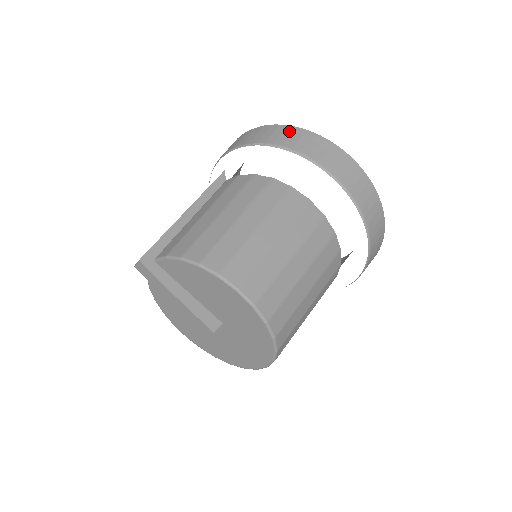
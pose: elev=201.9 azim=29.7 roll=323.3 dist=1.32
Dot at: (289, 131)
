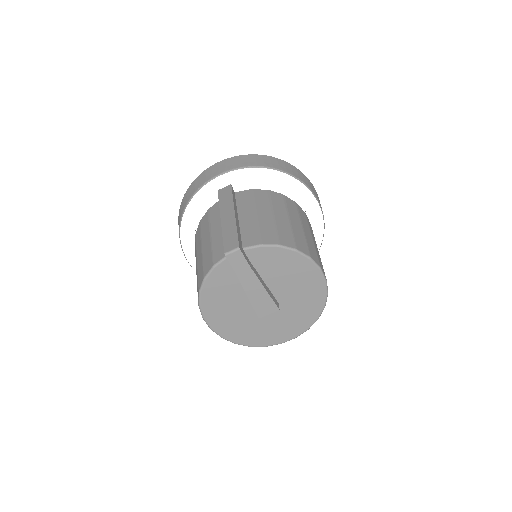
Dot at: (281, 162)
